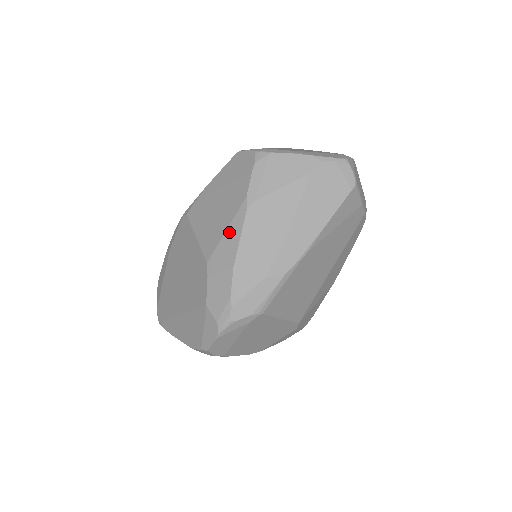
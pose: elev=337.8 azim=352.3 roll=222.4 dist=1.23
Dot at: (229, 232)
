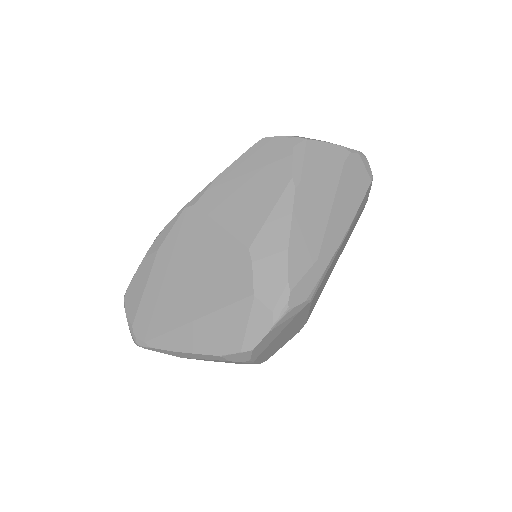
Dot at: (275, 214)
